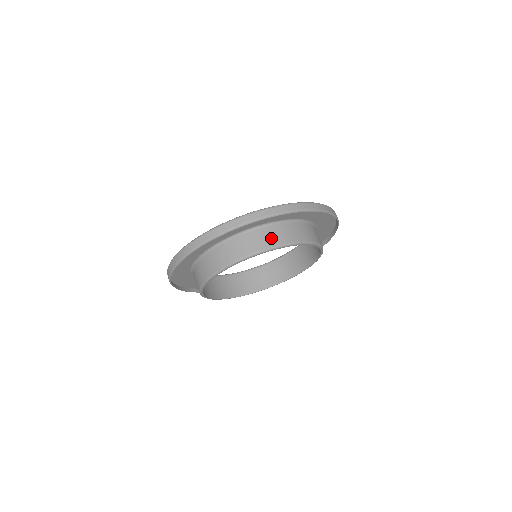
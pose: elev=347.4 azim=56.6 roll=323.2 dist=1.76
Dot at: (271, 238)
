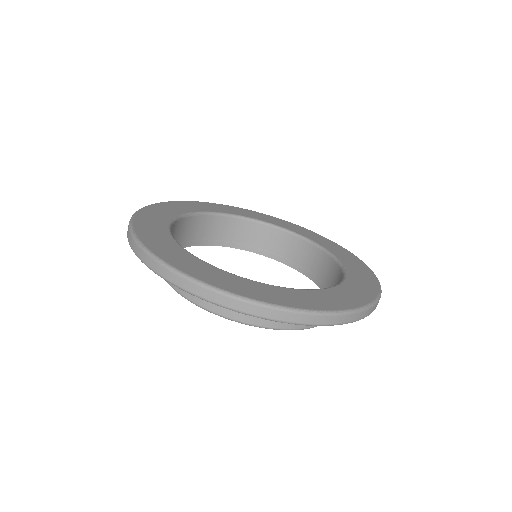
Dot at: occluded
